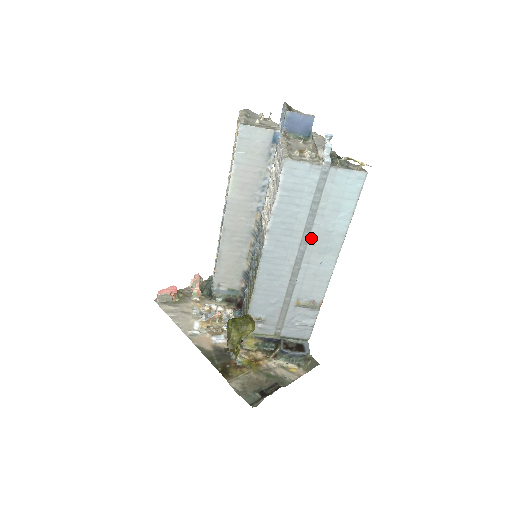
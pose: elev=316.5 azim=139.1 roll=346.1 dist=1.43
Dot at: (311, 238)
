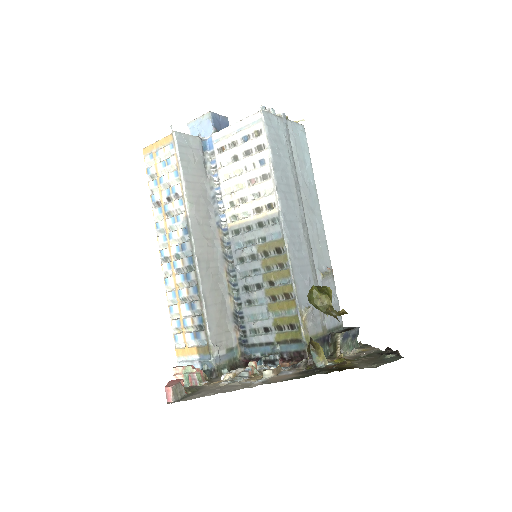
Dot at: (301, 193)
